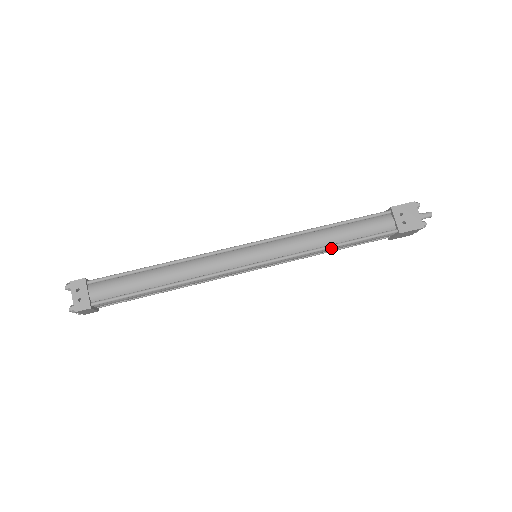
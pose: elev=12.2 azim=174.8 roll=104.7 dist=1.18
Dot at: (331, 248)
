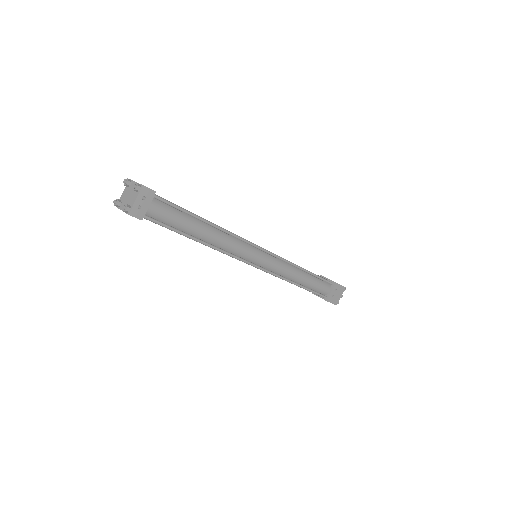
Dot at: occluded
